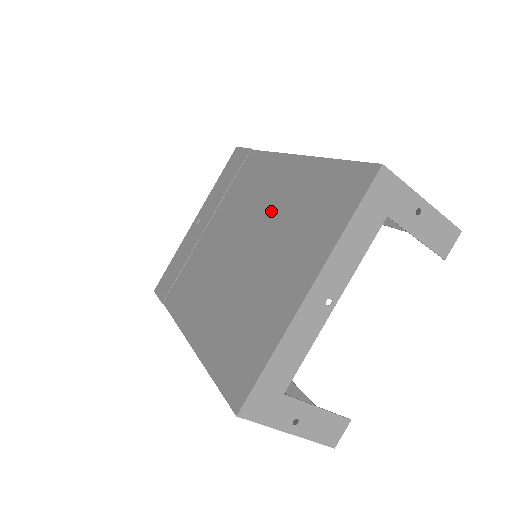
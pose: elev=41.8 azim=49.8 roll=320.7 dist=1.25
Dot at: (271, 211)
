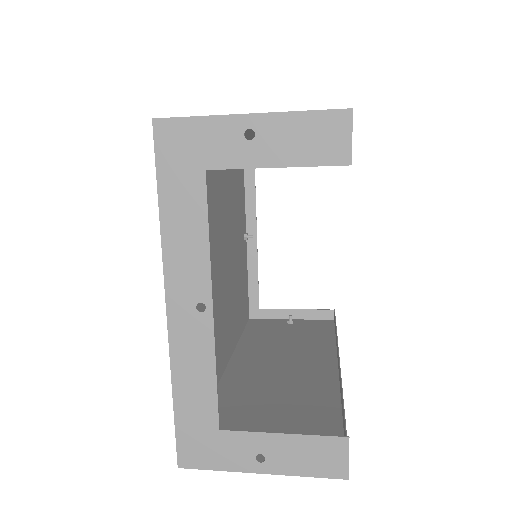
Dot at: (209, 211)
